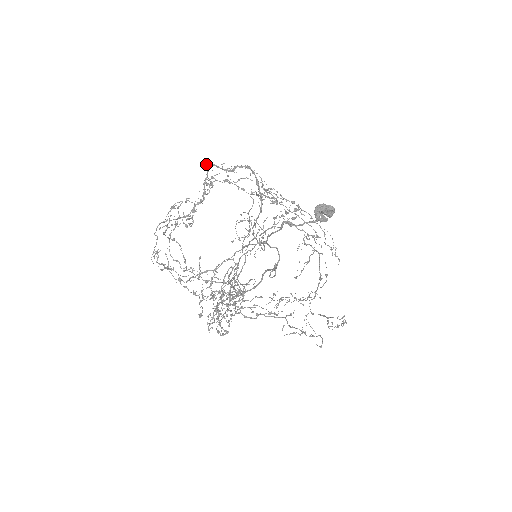
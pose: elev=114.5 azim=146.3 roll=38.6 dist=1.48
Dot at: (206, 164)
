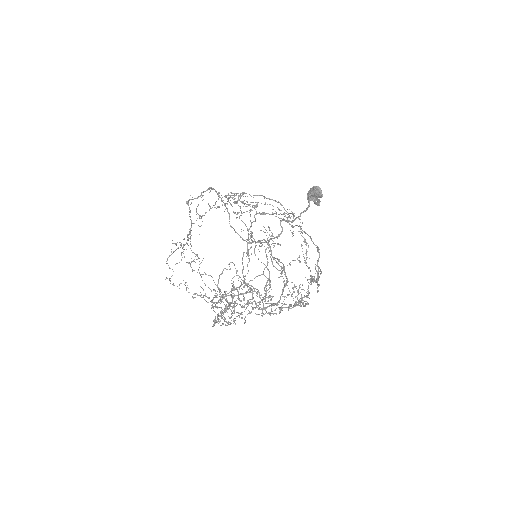
Dot at: (186, 202)
